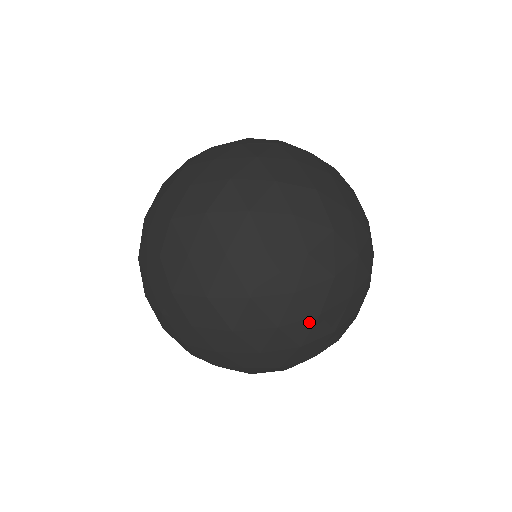
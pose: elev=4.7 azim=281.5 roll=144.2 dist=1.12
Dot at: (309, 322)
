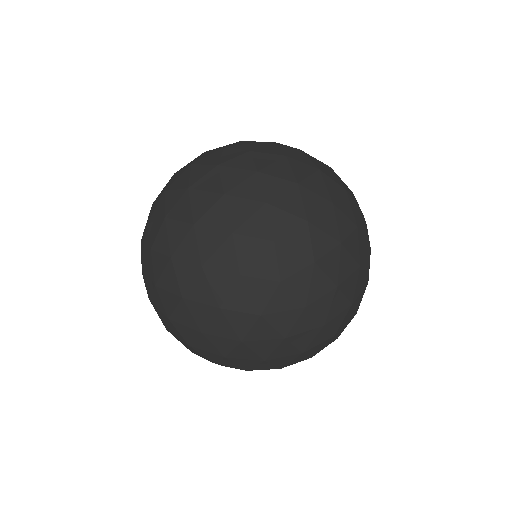
Dot at: occluded
